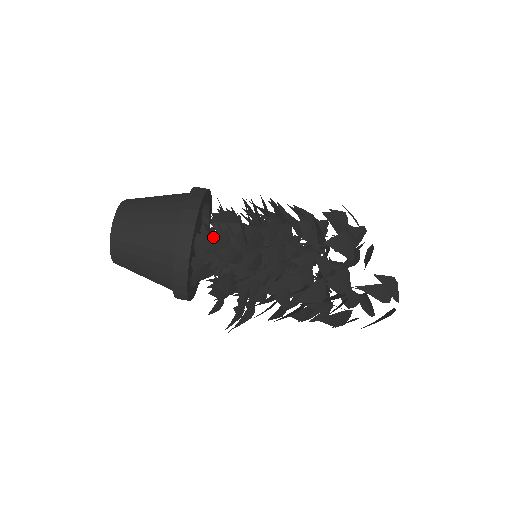
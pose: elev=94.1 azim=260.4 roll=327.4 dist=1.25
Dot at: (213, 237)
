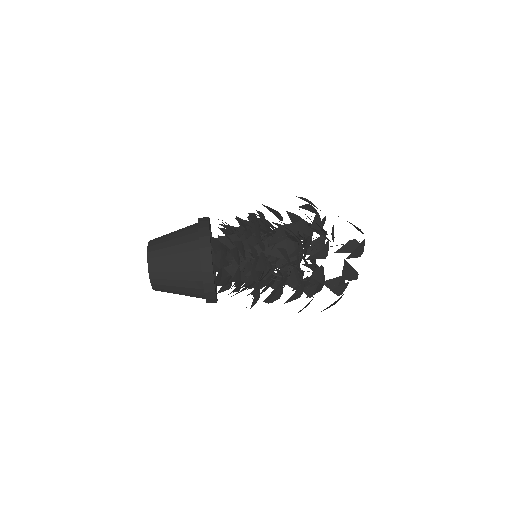
Dot at: (223, 228)
